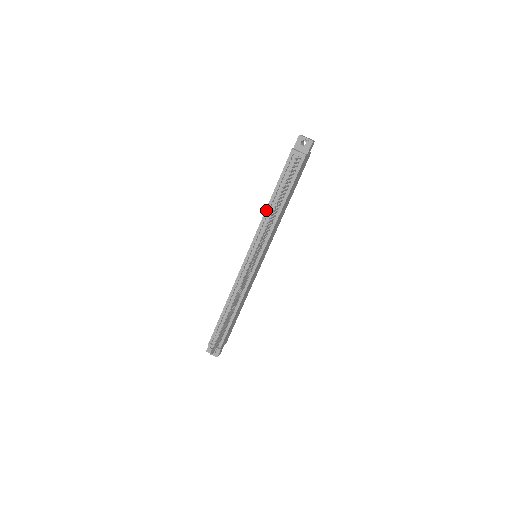
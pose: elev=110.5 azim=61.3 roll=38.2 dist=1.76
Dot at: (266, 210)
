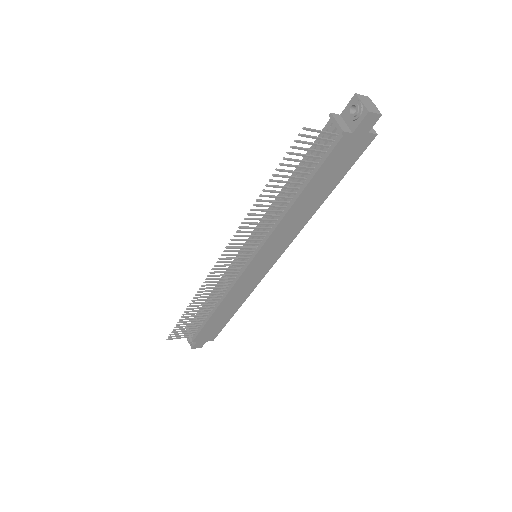
Dot at: occluded
